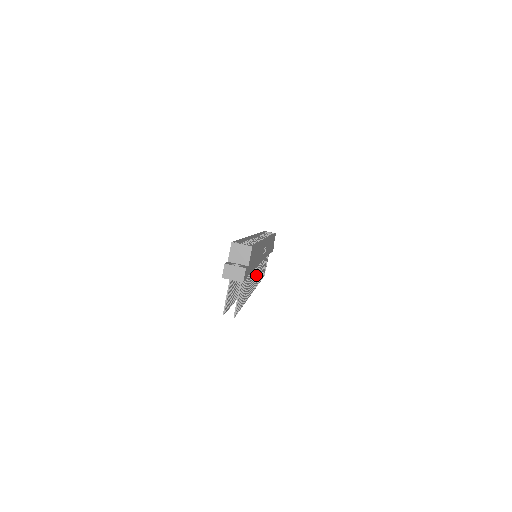
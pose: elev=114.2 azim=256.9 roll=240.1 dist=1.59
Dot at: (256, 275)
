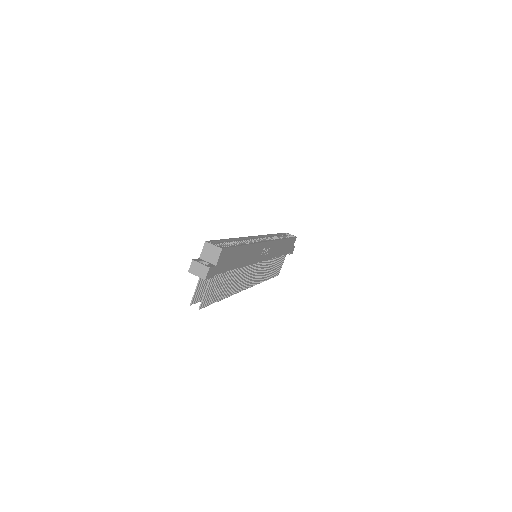
Dot at: (252, 274)
